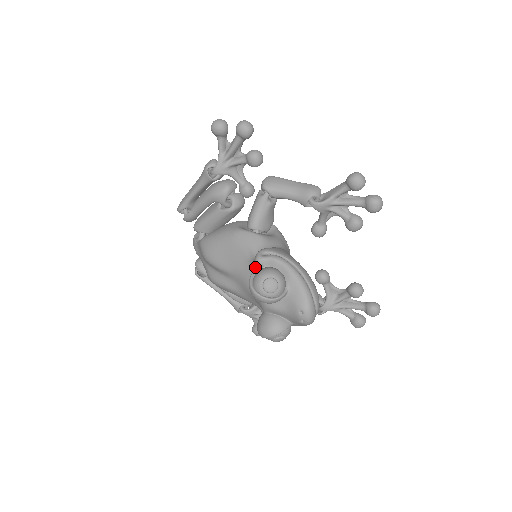
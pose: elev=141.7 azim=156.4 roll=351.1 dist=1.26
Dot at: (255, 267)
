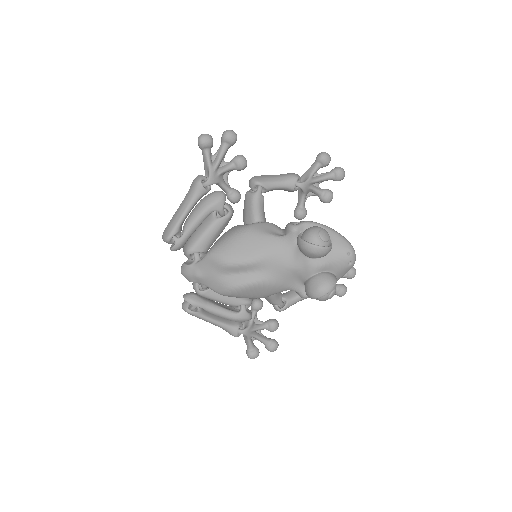
Dot at: (291, 238)
